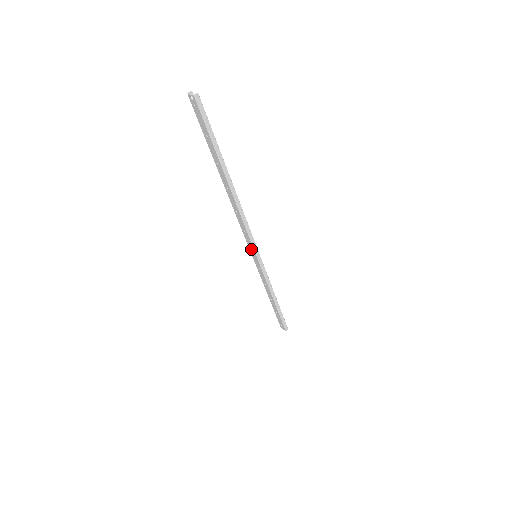
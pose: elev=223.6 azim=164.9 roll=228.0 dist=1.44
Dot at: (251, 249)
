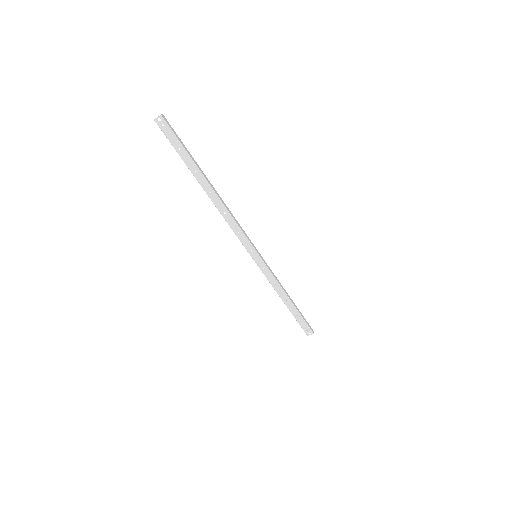
Dot at: (250, 250)
